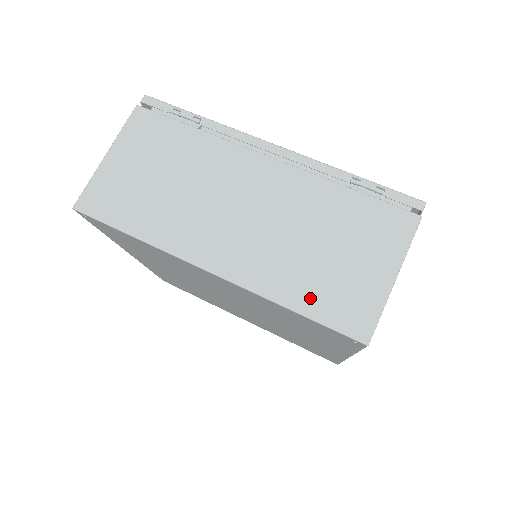
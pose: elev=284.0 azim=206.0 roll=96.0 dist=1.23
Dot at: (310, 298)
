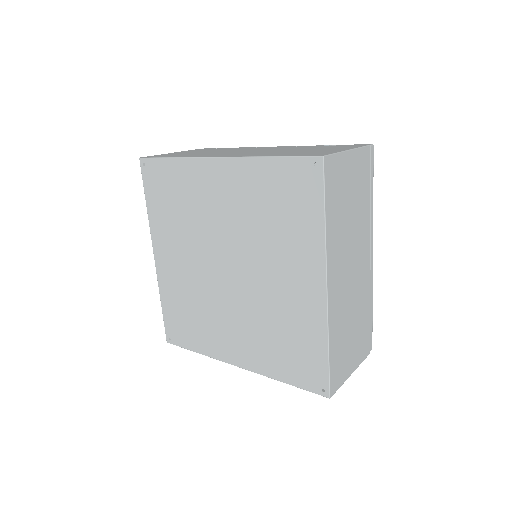
Dot at: (285, 154)
